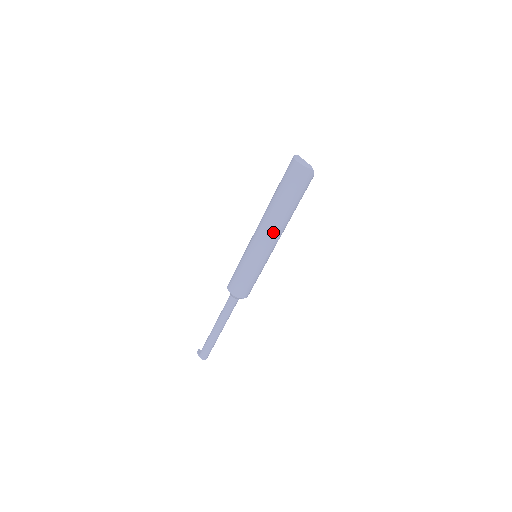
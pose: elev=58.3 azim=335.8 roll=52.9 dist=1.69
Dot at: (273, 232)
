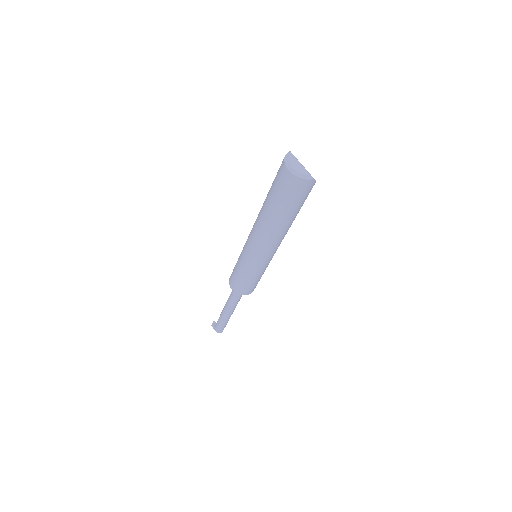
Dot at: (270, 243)
